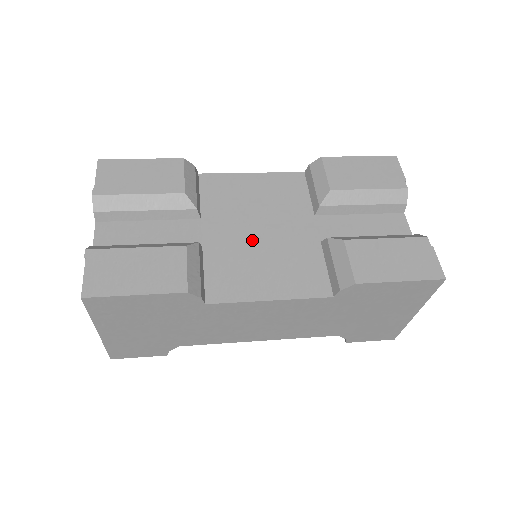
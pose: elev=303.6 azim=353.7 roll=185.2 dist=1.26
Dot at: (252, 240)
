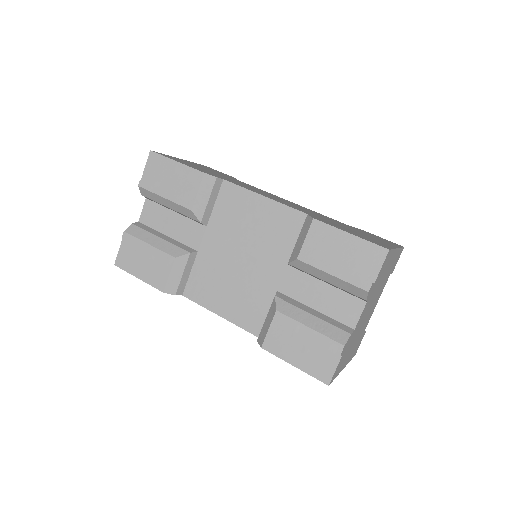
Dot at: (231, 263)
